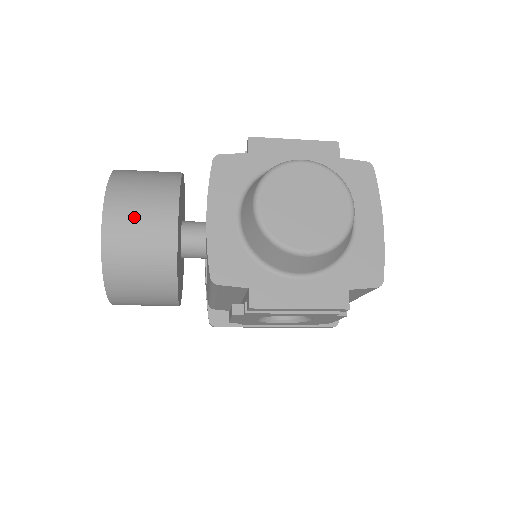
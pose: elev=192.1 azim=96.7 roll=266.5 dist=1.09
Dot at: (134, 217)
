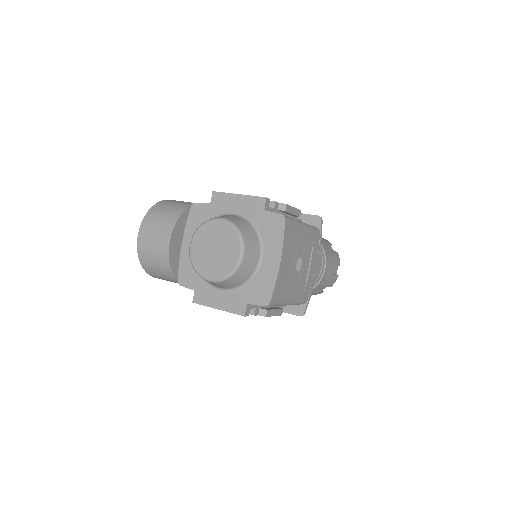
Dot at: (151, 238)
